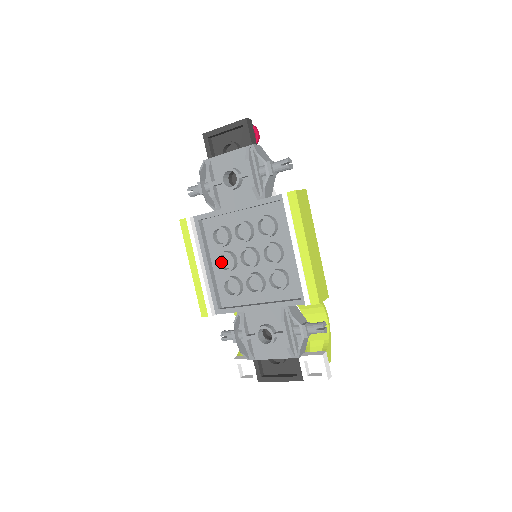
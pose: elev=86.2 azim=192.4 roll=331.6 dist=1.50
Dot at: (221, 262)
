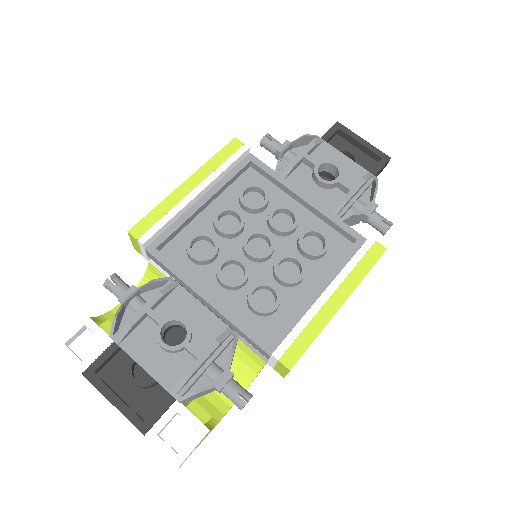
Dot at: (221, 216)
